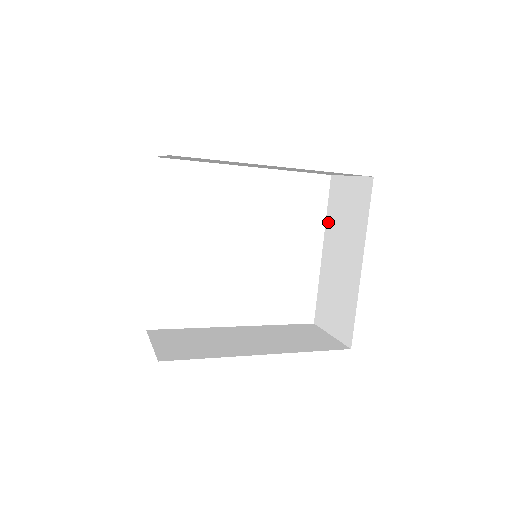
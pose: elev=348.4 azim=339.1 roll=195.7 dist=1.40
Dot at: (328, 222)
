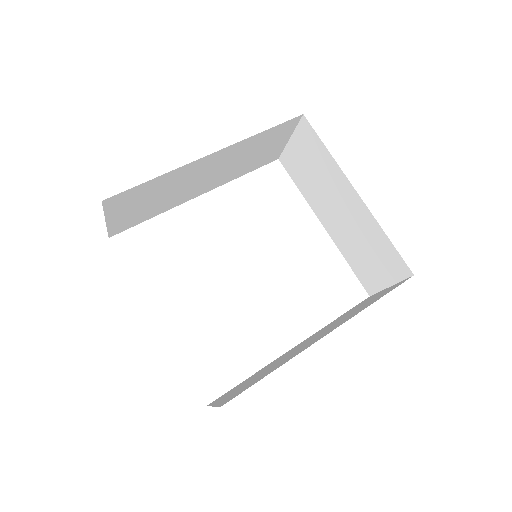
Dot at: (306, 196)
